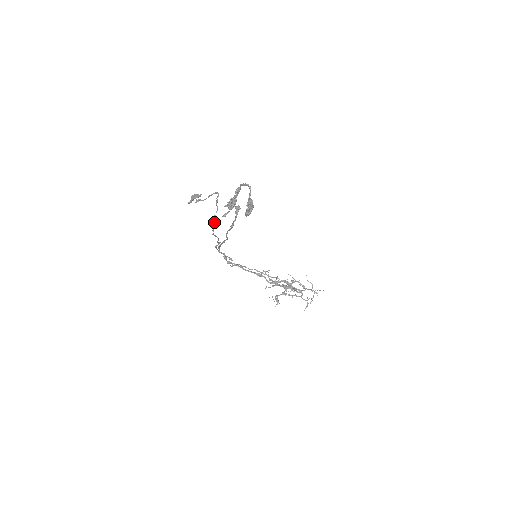
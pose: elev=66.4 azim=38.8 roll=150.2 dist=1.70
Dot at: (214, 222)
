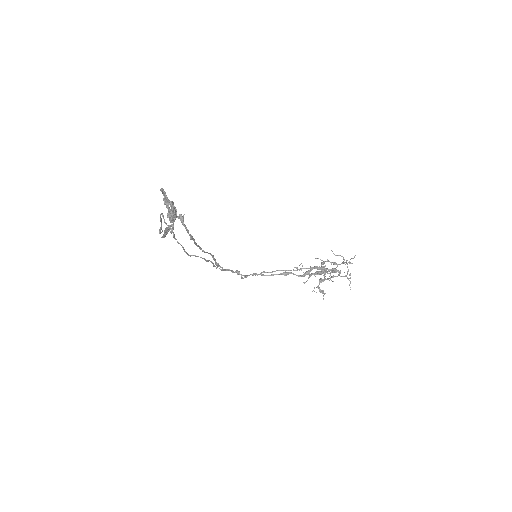
Dot at: (179, 243)
